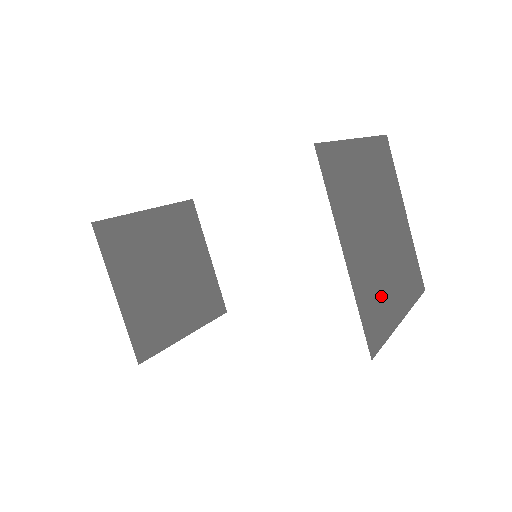
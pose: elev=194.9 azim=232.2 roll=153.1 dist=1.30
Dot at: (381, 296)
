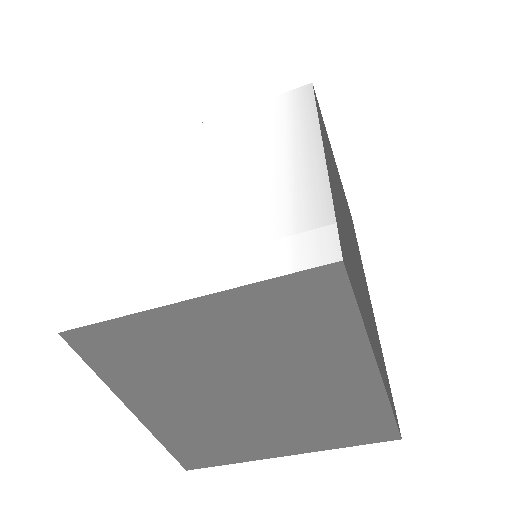
Dot at: (226, 438)
